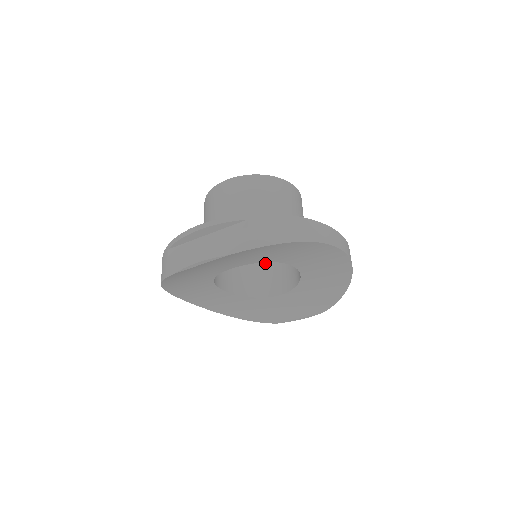
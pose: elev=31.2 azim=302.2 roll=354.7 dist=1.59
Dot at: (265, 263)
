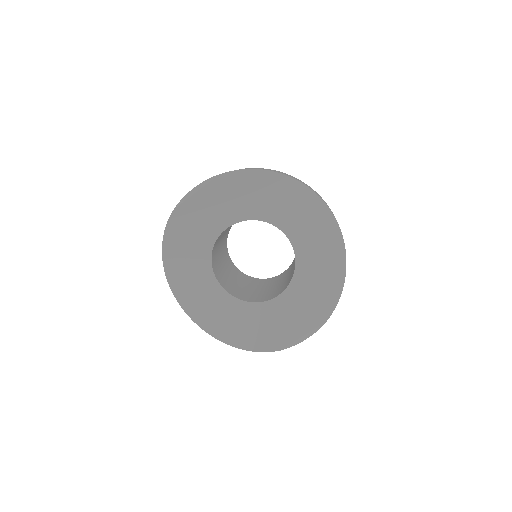
Dot at: (269, 289)
